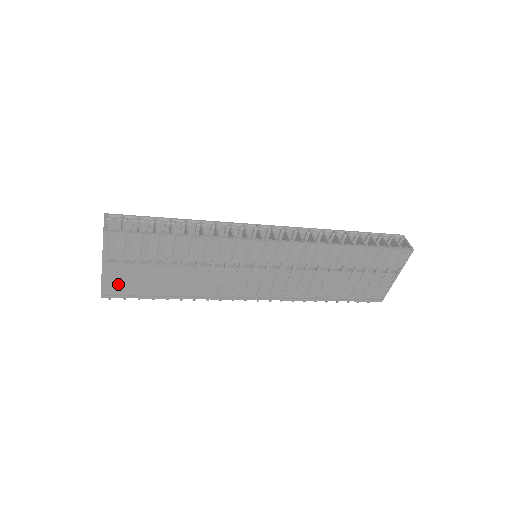
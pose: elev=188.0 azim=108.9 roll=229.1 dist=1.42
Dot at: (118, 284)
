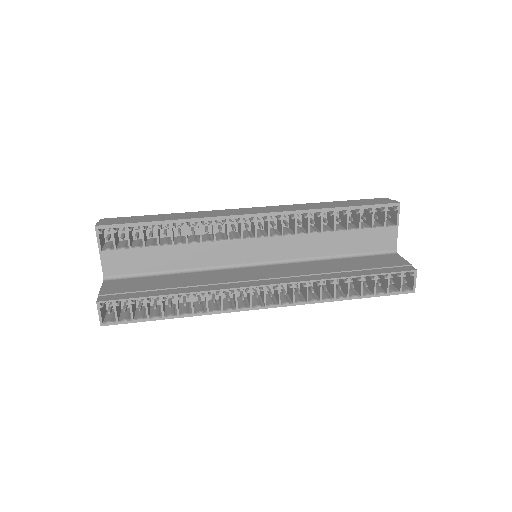
Dot at: occluded
